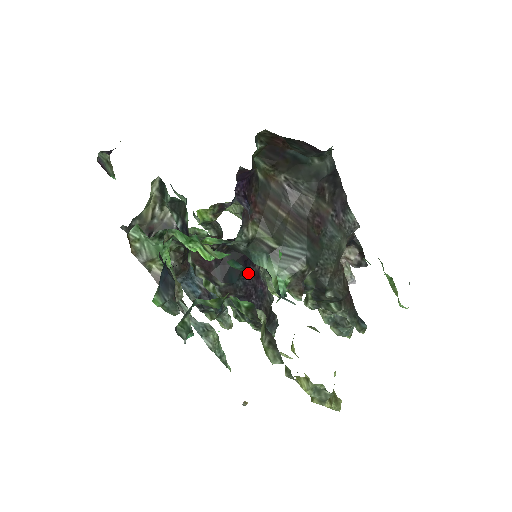
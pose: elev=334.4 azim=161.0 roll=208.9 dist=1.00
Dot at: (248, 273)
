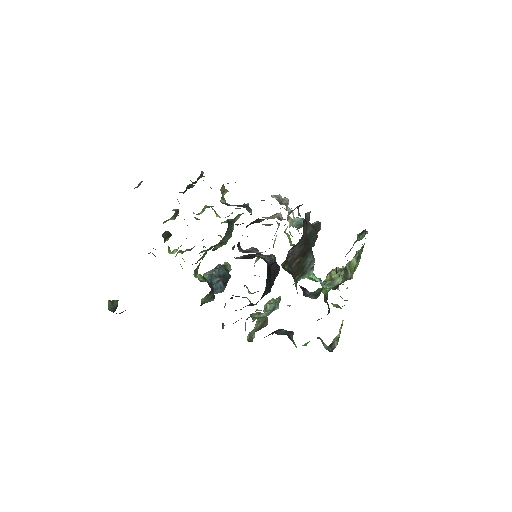
Dot at: (271, 273)
